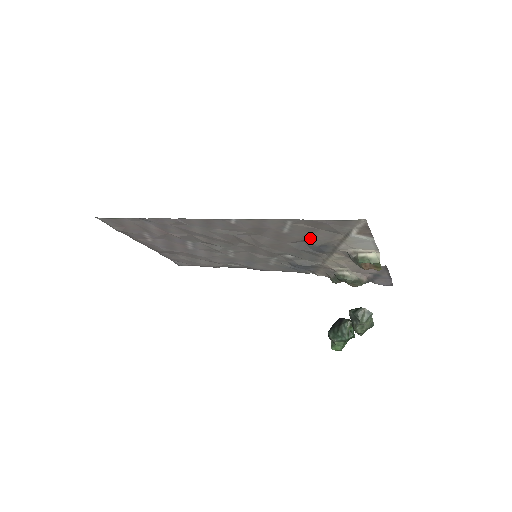
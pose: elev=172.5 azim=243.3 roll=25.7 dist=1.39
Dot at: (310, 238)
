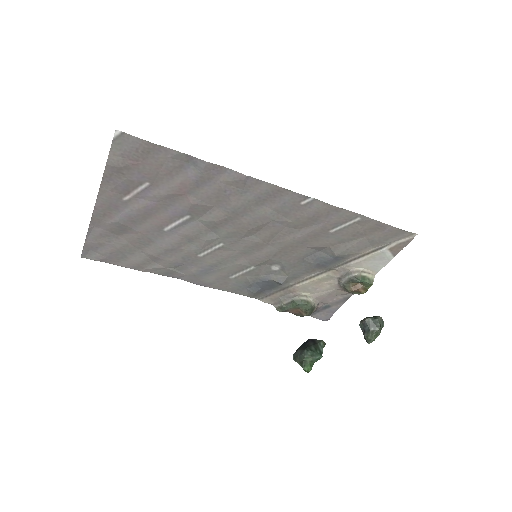
Dot at: (341, 245)
